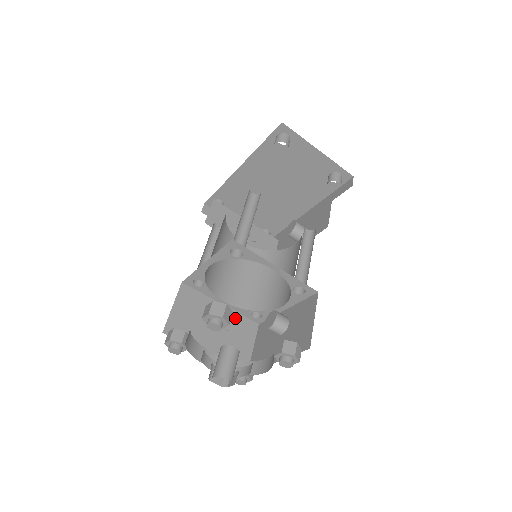
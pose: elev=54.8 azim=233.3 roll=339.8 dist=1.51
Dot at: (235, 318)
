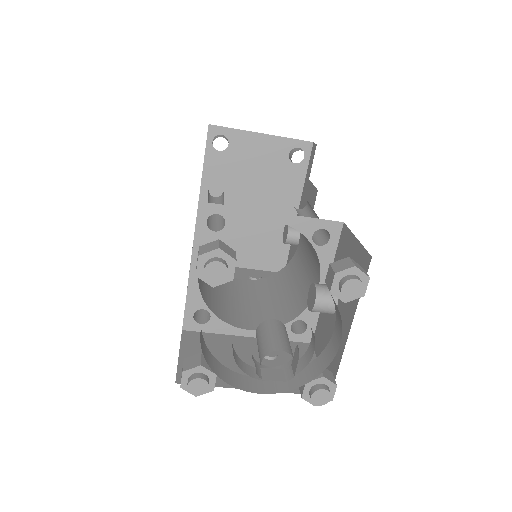
Dot at: occluded
